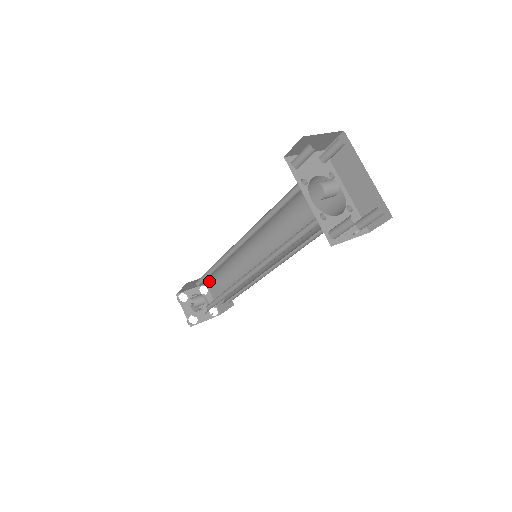
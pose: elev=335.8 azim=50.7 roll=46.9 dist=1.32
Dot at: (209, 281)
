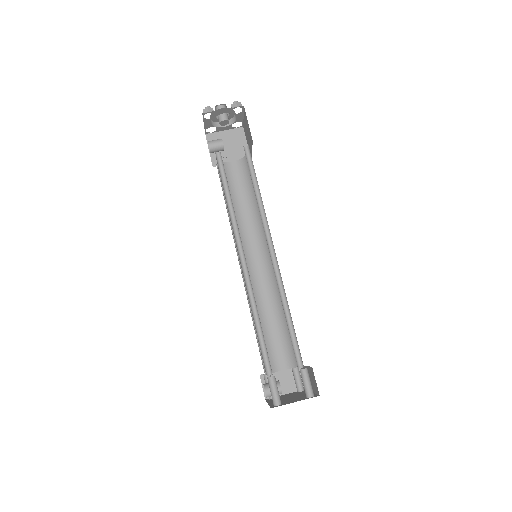
Dot at: occluded
